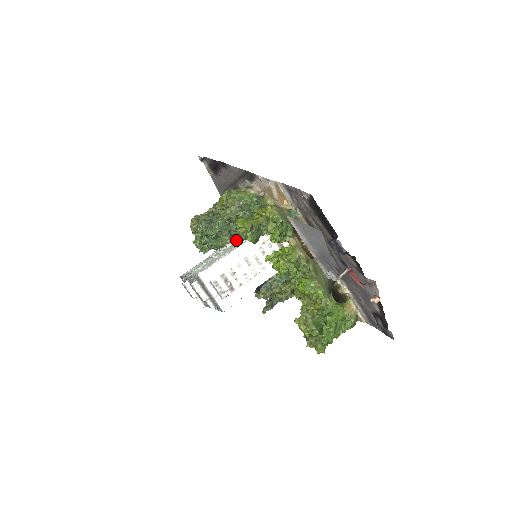
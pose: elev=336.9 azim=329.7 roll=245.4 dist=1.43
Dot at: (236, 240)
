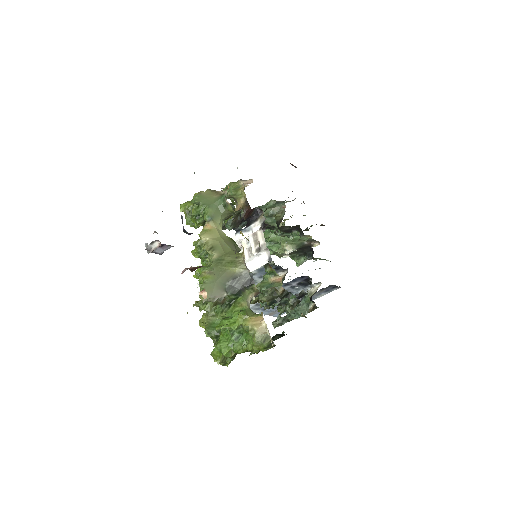
Dot at: occluded
